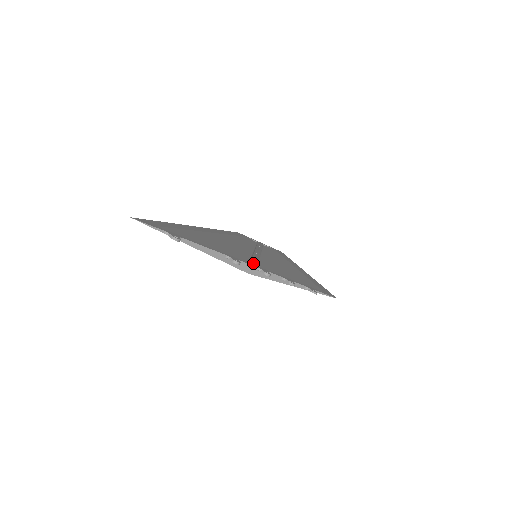
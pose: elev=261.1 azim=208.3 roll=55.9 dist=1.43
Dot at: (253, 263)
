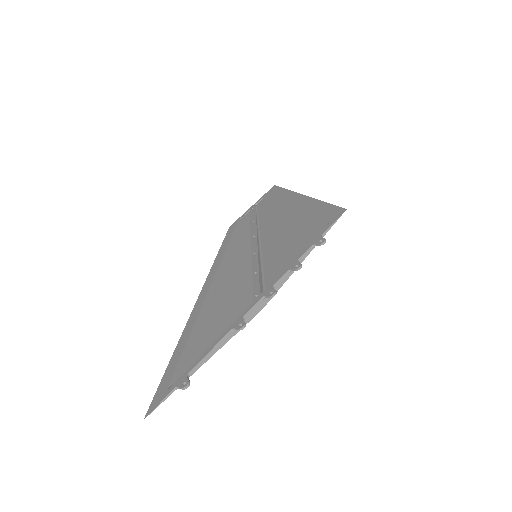
Dot at: (255, 295)
